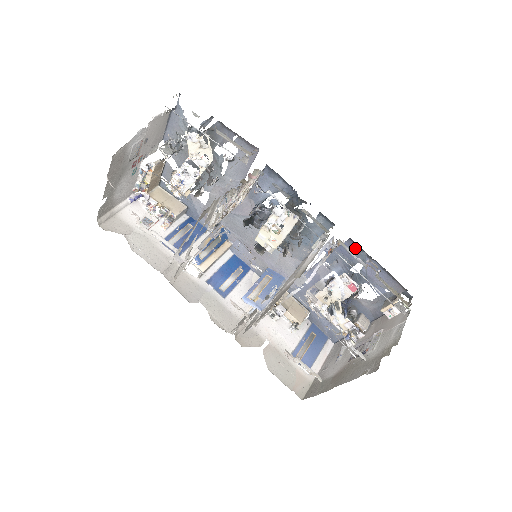
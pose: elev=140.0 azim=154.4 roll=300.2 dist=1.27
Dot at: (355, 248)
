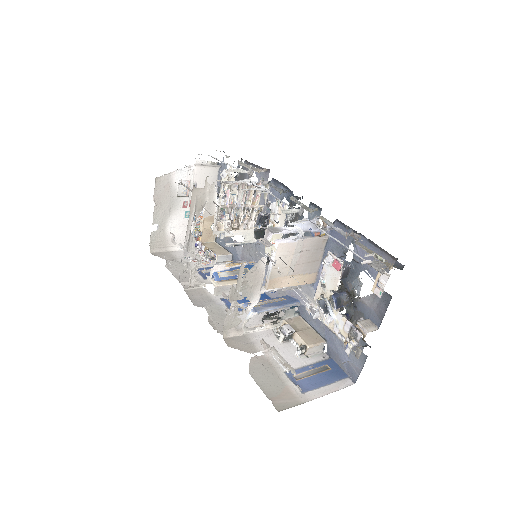
Dot at: (343, 229)
